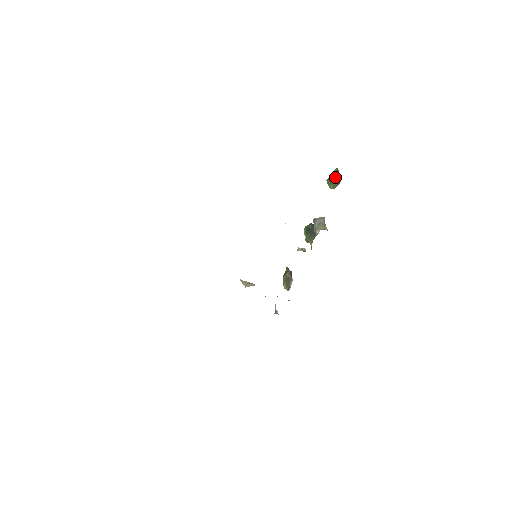
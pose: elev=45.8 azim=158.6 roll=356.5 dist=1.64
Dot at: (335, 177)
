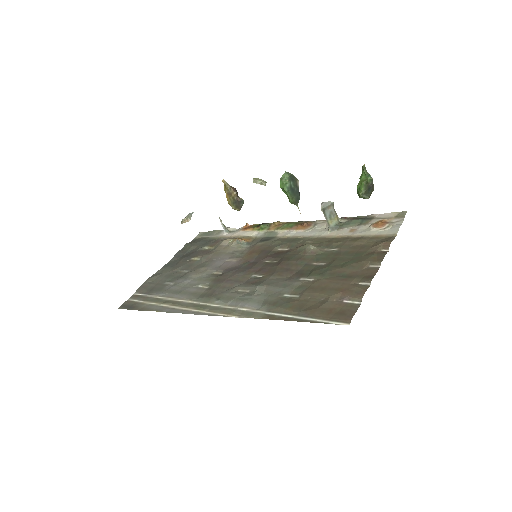
Dot at: (371, 192)
